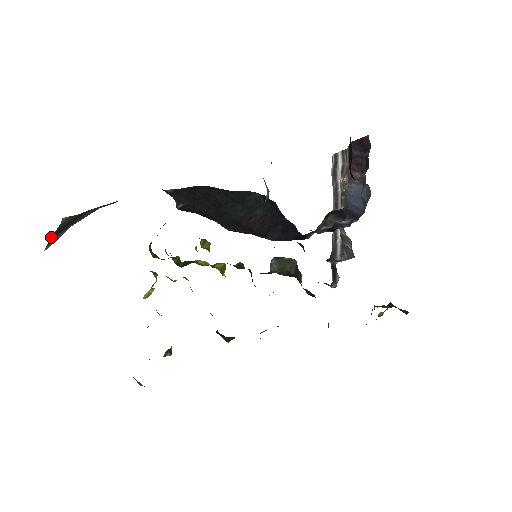
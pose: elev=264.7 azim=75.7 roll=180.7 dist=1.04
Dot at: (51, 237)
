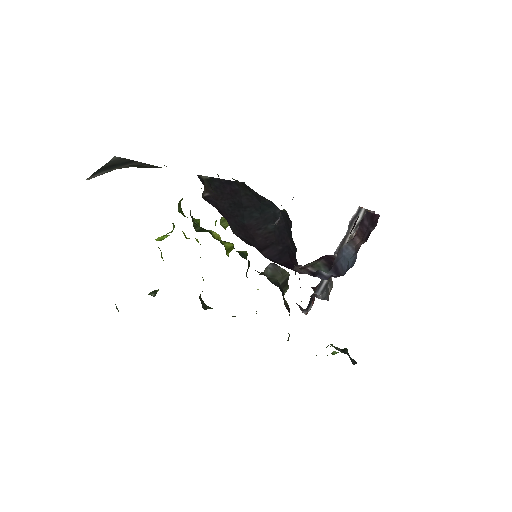
Dot at: (97, 170)
